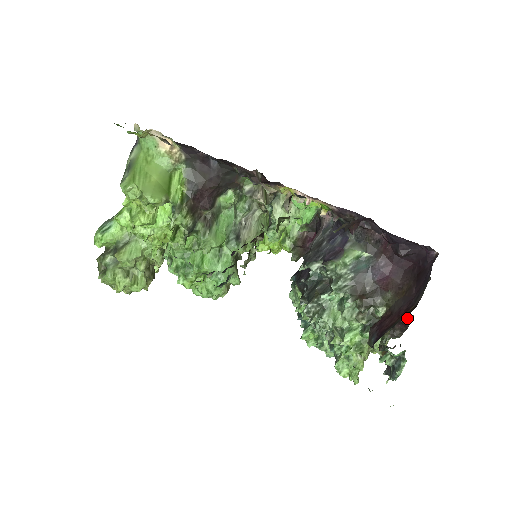
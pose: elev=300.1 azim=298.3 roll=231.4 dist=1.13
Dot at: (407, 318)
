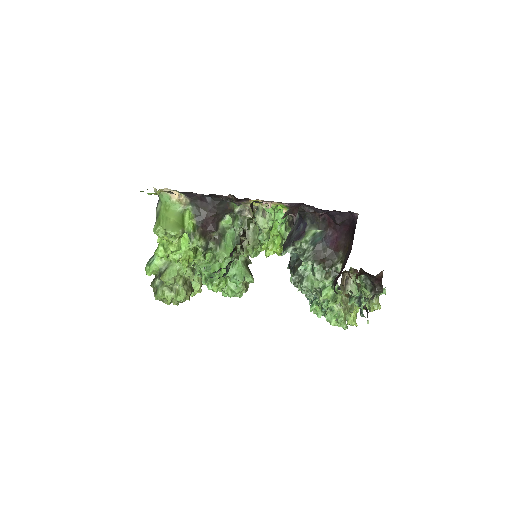
Dot at: (379, 274)
